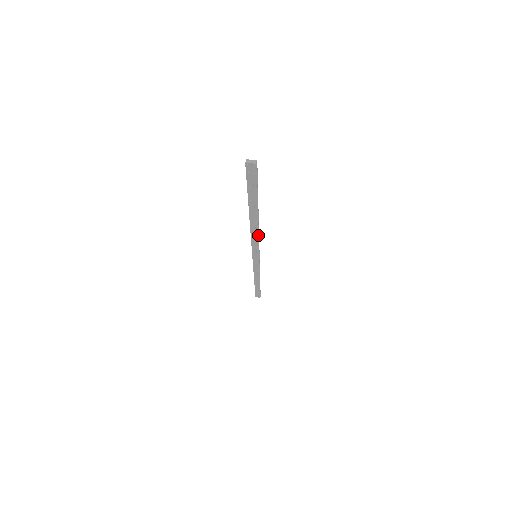
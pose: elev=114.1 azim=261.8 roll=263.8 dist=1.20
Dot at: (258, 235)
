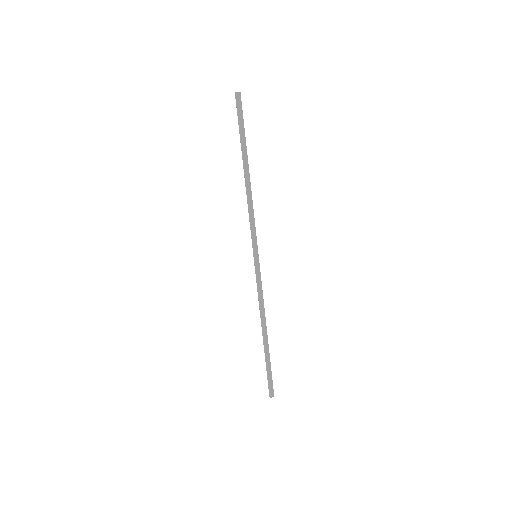
Dot at: (252, 203)
